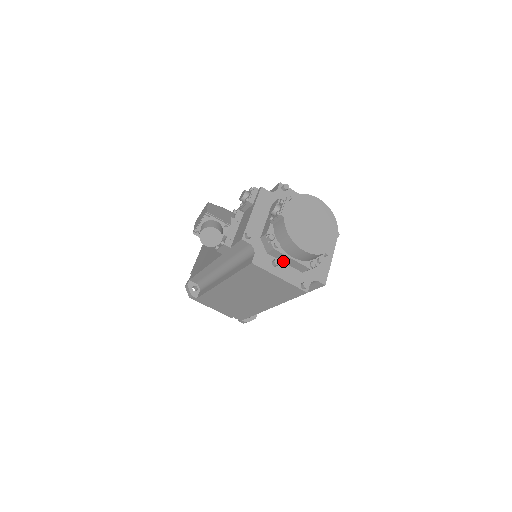
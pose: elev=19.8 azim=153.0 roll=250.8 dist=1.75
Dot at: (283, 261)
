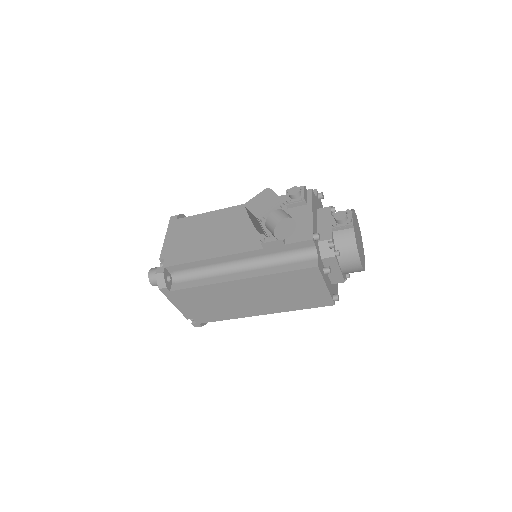
Dot at: occluded
